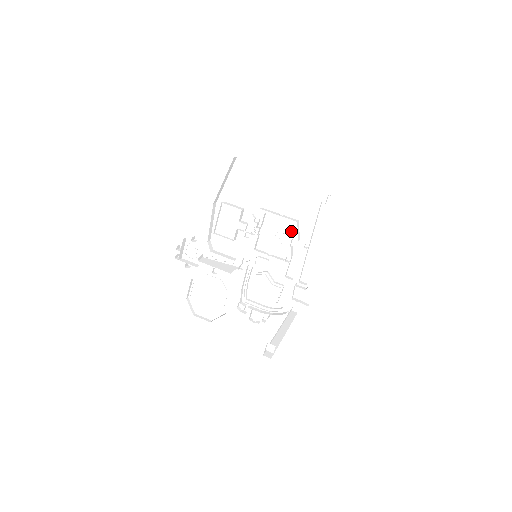
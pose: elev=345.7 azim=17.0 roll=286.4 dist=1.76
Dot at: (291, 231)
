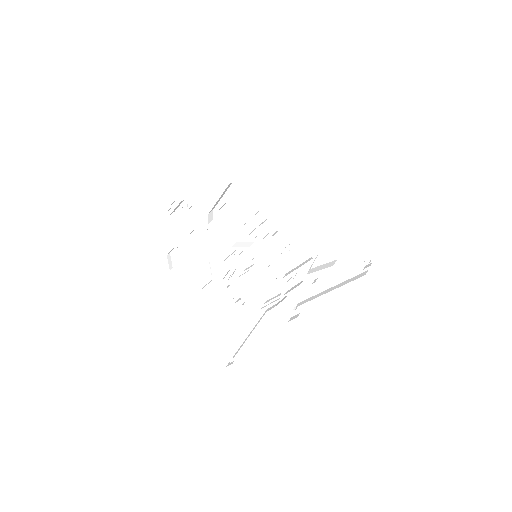
Dot at: (305, 257)
